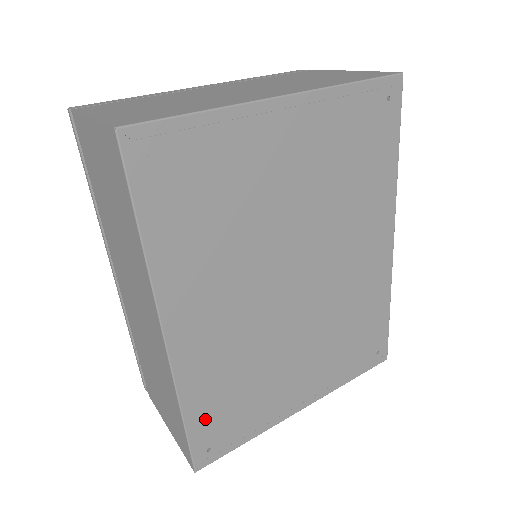
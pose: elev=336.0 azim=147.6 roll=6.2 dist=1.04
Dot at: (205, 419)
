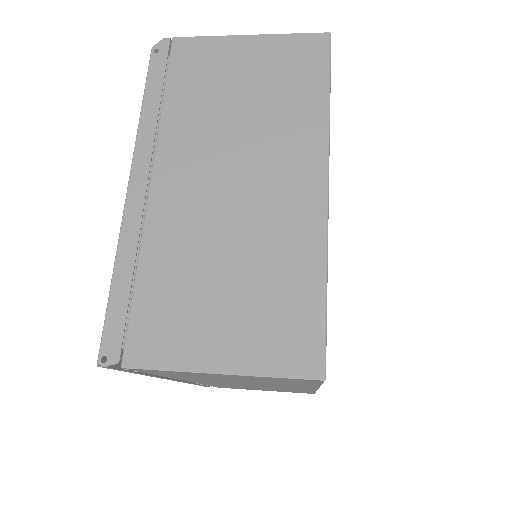
Dot at: occluded
